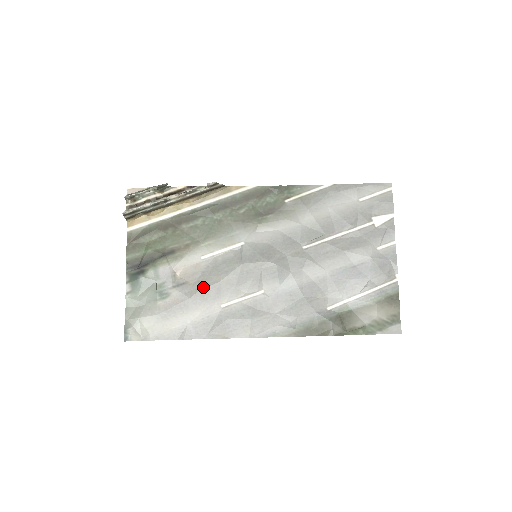
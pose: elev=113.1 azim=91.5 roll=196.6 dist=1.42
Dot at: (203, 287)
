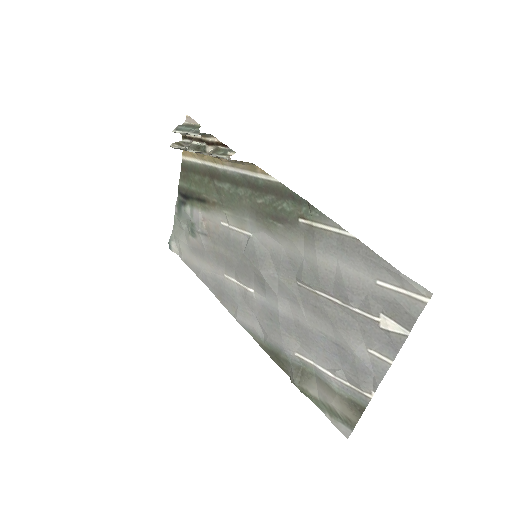
Dot at: (215, 249)
